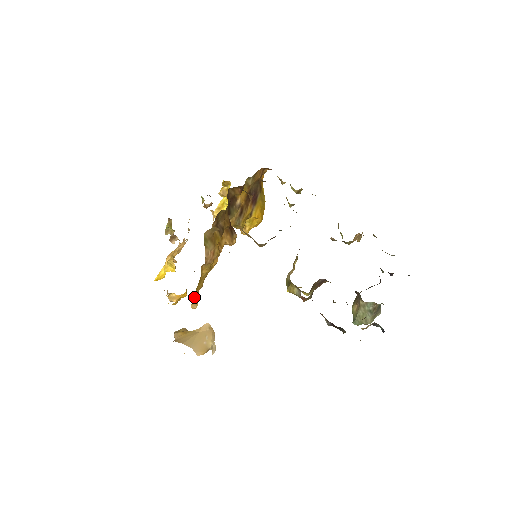
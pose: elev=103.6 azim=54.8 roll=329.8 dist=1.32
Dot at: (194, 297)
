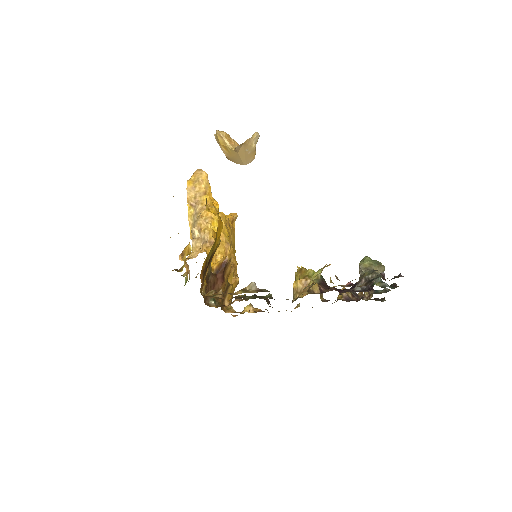
Dot at: (234, 232)
